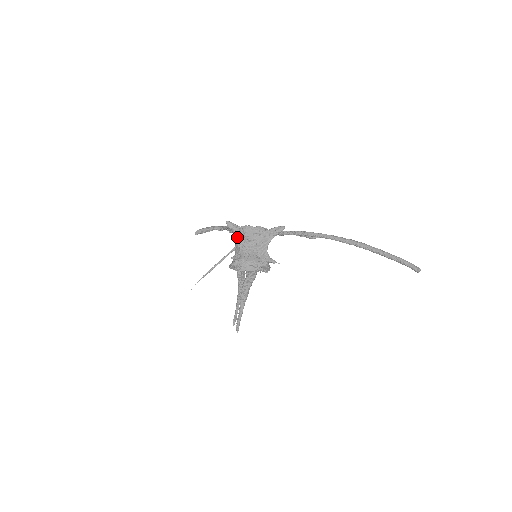
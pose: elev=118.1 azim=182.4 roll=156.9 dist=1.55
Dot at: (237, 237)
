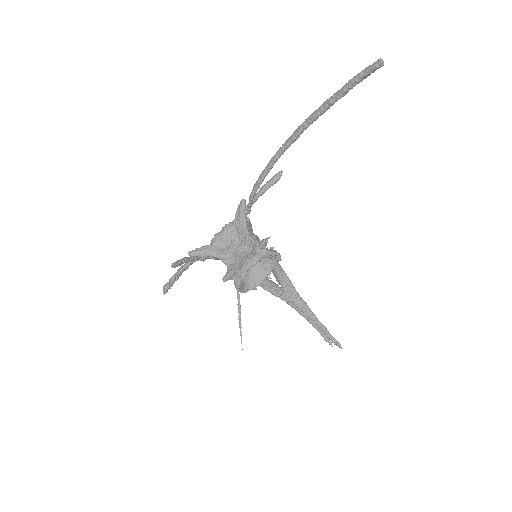
Dot at: occluded
